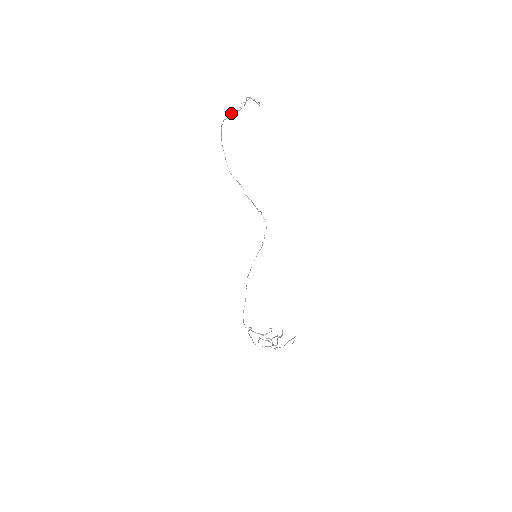
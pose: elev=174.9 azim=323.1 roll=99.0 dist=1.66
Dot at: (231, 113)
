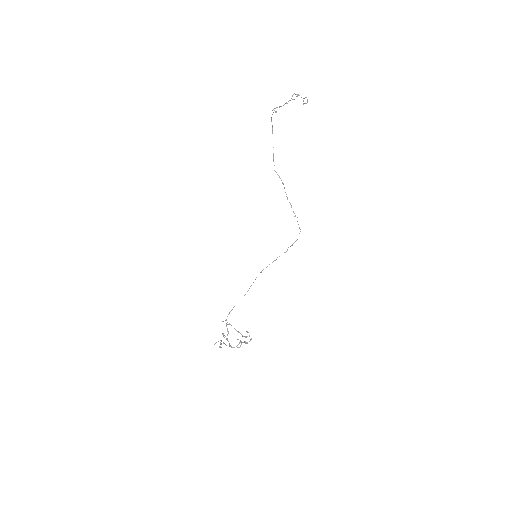
Dot at: (274, 108)
